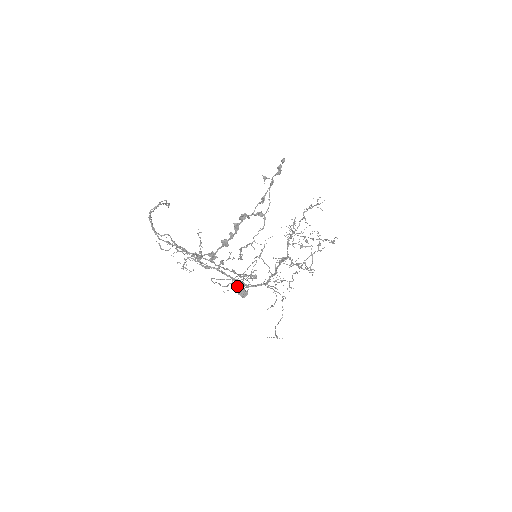
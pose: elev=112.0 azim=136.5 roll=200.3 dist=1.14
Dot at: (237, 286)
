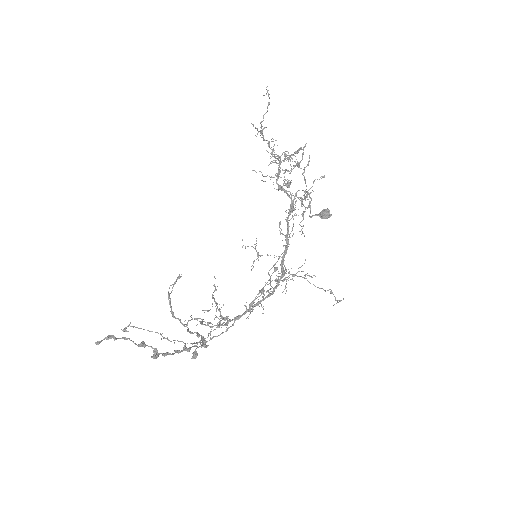
Dot at: occluded
